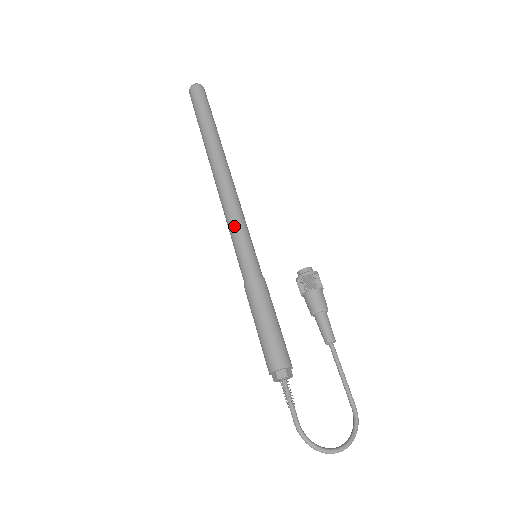
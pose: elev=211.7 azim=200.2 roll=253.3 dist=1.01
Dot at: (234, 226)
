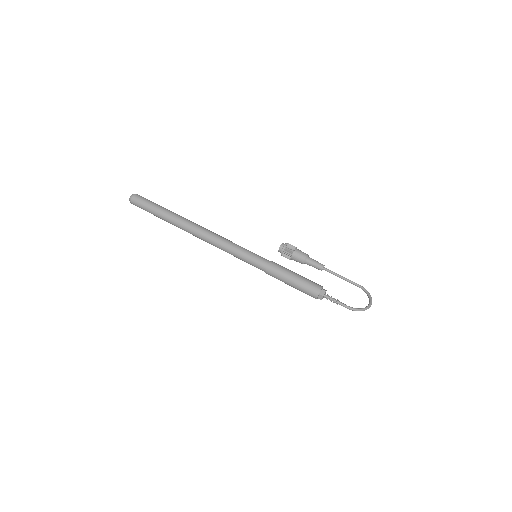
Dot at: (234, 249)
